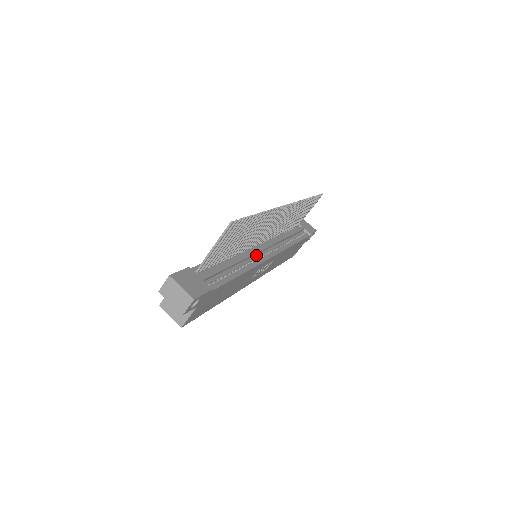
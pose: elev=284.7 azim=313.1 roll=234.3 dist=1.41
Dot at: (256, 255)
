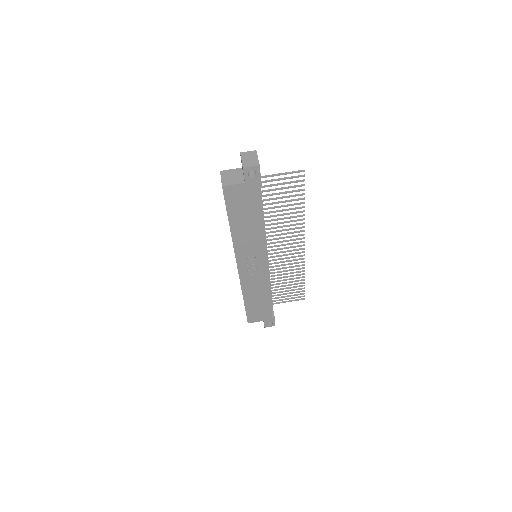
Dot at: occluded
